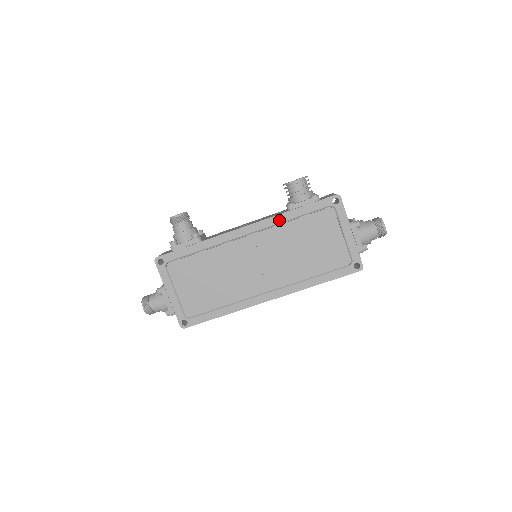
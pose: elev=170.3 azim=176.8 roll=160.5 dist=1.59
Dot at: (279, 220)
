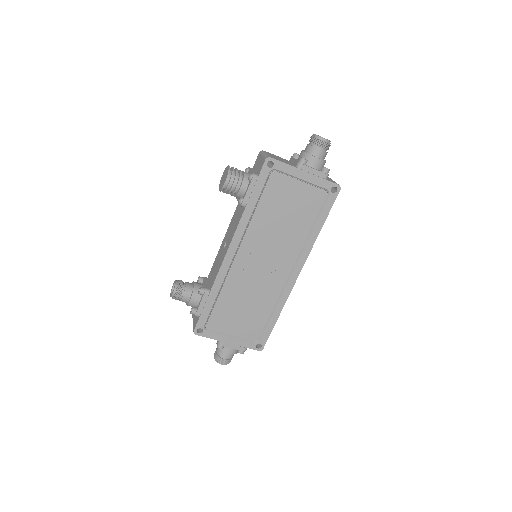
Dot at: (245, 221)
